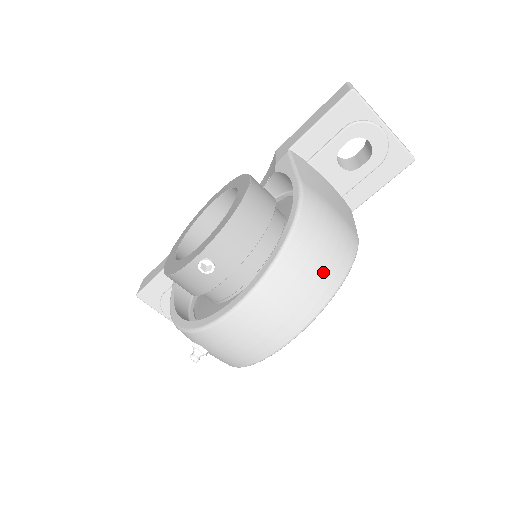
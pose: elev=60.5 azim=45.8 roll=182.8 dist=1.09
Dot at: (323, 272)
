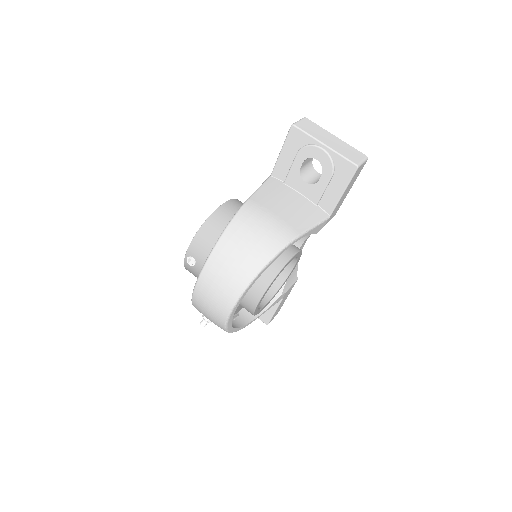
Dot at: (244, 261)
